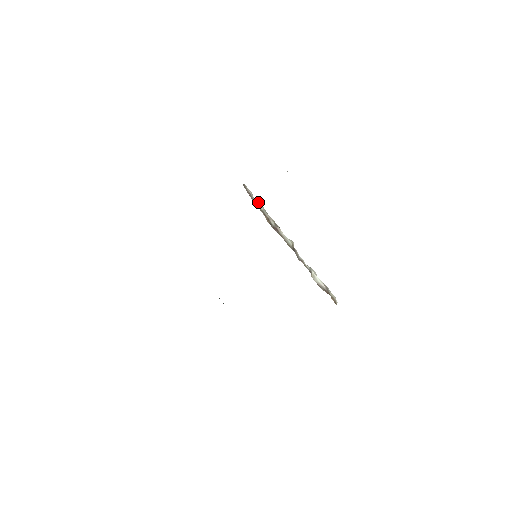
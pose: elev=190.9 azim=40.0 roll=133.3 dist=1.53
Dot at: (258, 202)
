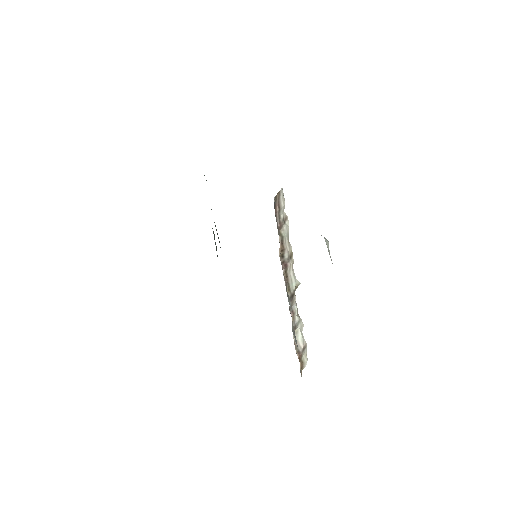
Dot at: (286, 219)
